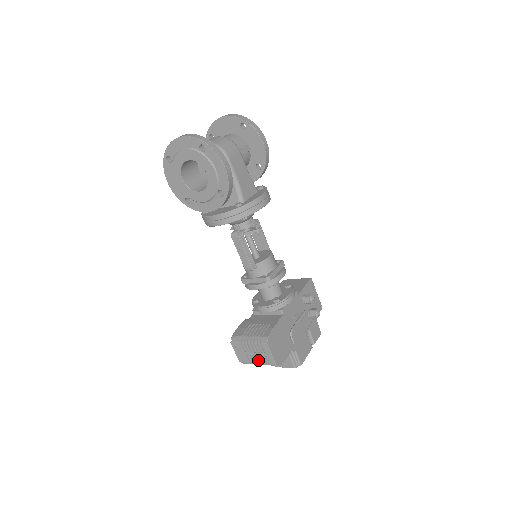
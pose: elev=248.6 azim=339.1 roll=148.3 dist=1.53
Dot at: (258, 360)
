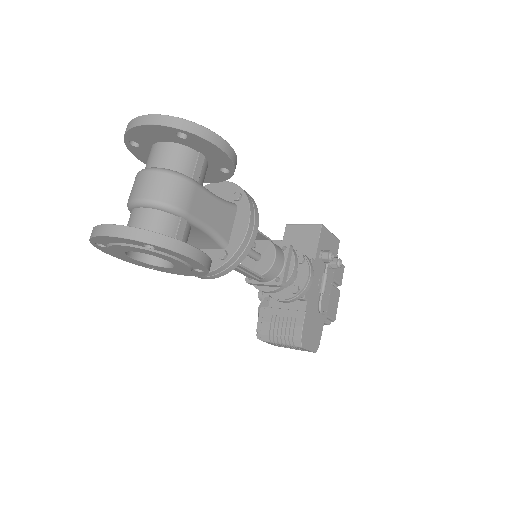
Dot at: (293, 348)
